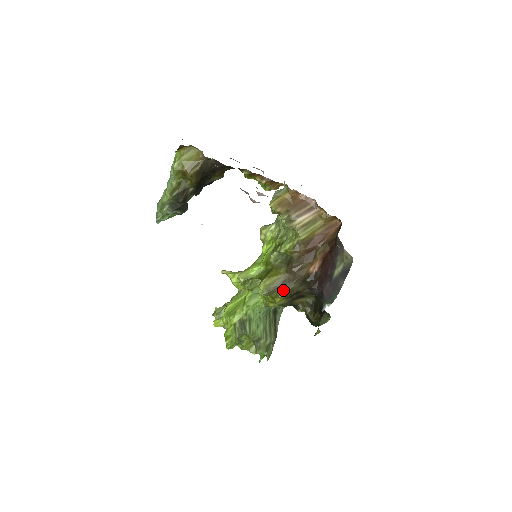
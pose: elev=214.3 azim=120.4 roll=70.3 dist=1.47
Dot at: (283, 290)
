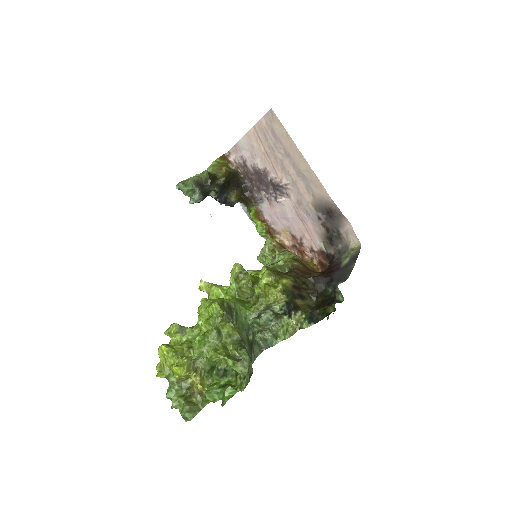
Dot at: (288, 276)
